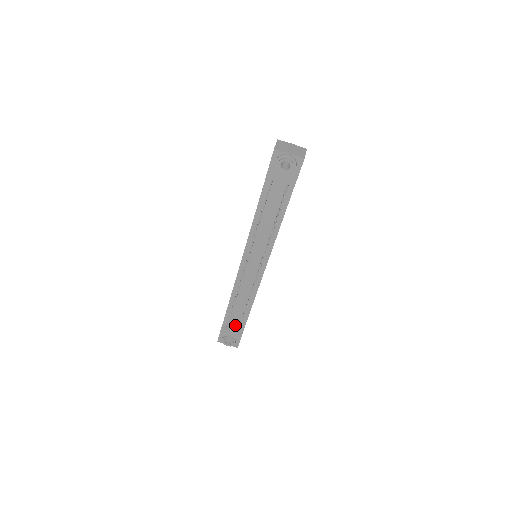
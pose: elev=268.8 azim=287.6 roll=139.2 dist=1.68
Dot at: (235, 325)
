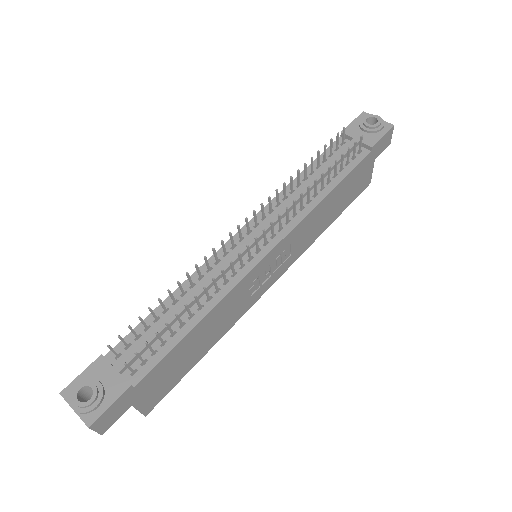
Dot at: occluded
